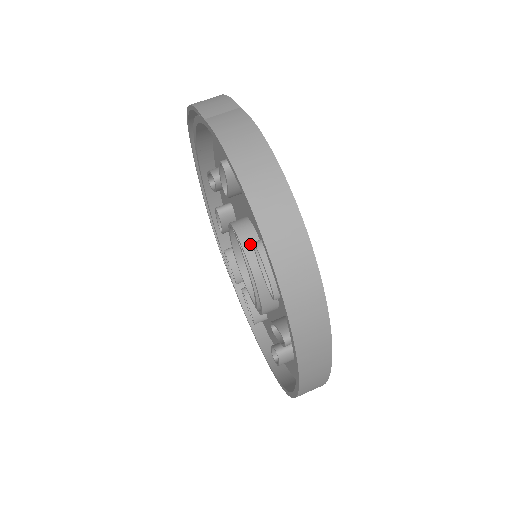
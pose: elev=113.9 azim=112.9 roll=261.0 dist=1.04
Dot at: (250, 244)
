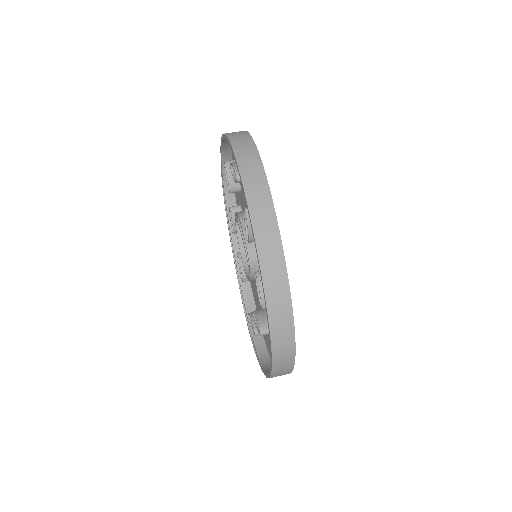
Dot at: (241, 211)
